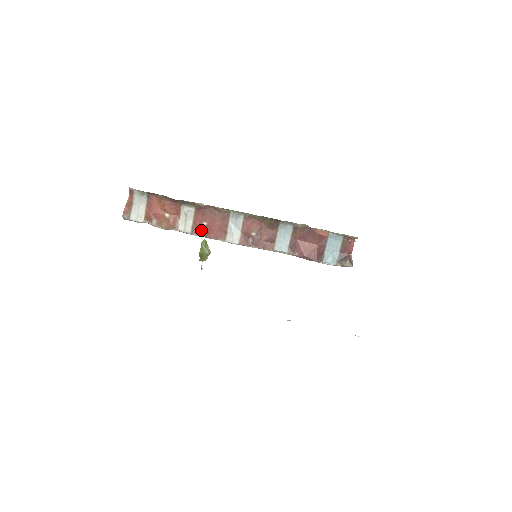
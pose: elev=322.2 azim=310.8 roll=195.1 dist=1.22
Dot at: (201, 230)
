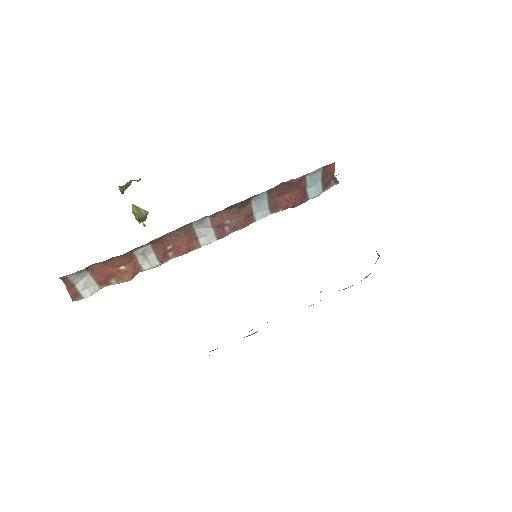
Dot at: (169, 254)
